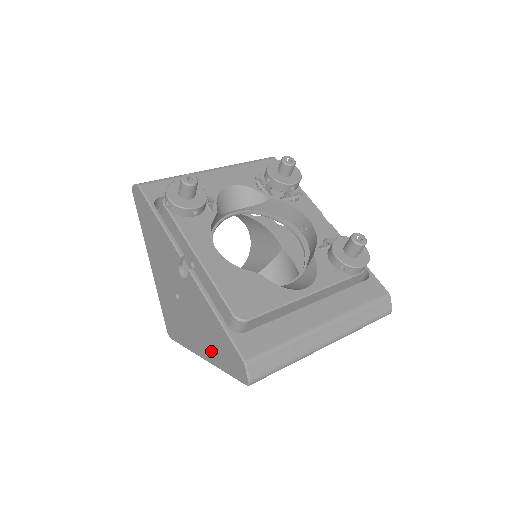
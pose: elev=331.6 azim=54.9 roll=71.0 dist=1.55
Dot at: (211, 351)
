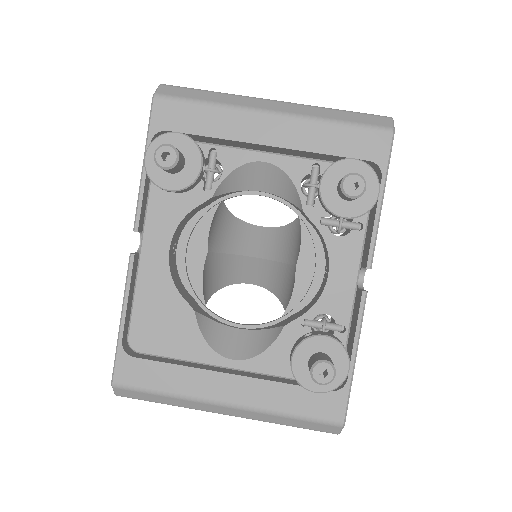
Dot at: occluded
